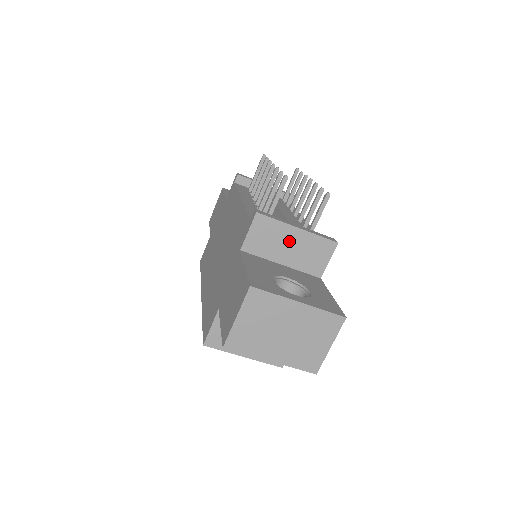
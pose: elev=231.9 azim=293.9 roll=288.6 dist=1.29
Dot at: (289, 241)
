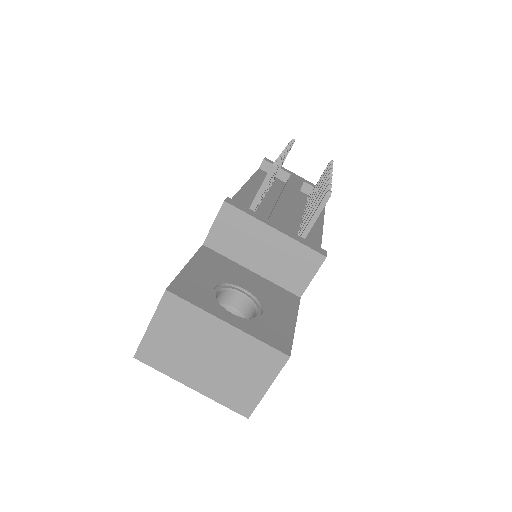
Dot at: (263, 244)
